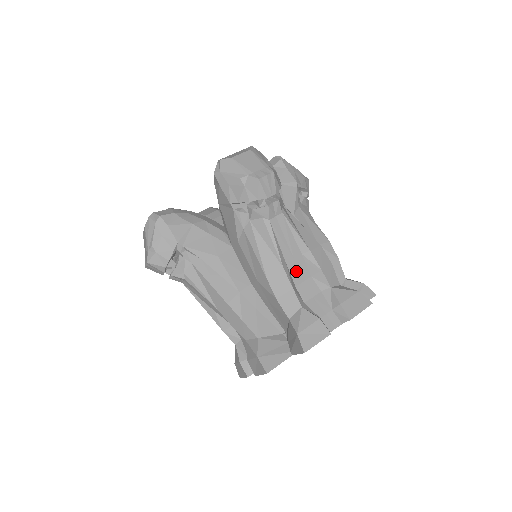
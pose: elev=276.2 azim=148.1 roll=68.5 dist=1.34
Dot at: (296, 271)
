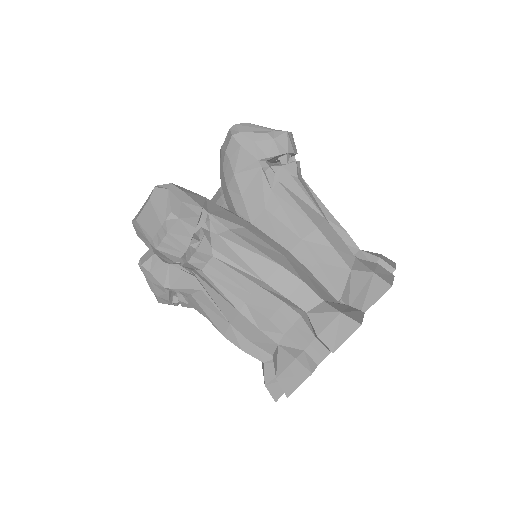
Dot at: occluded
